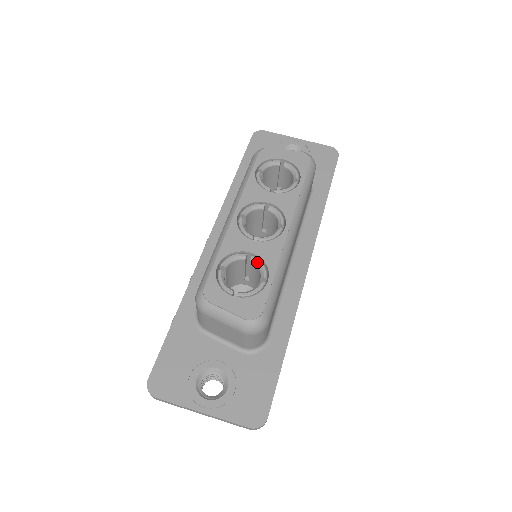
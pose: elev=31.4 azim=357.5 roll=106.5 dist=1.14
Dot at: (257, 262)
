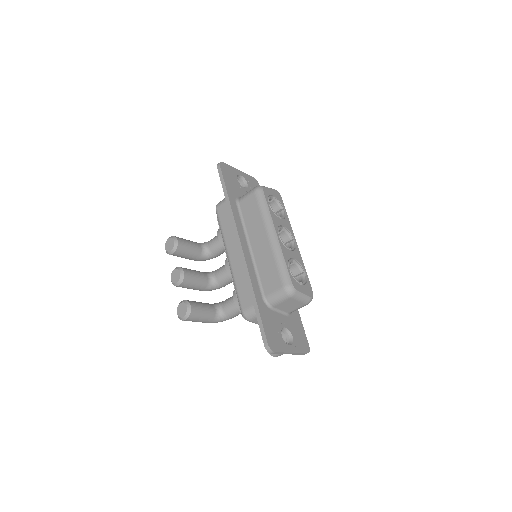
Dot at: (298, 264)
